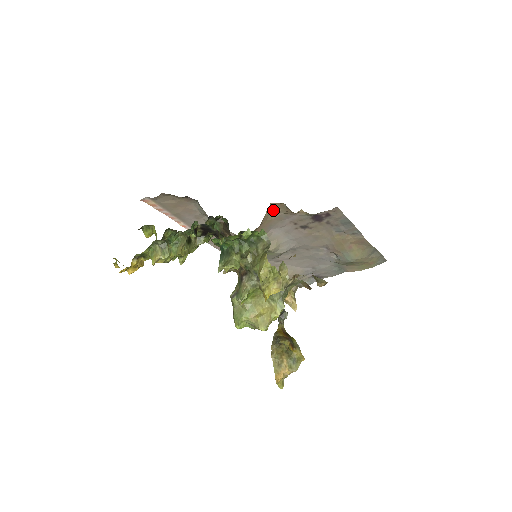
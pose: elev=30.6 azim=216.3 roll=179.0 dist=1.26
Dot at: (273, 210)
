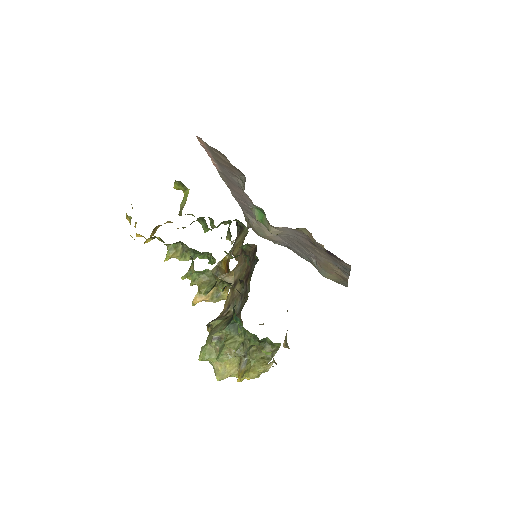
Dot at: (302, 229)
